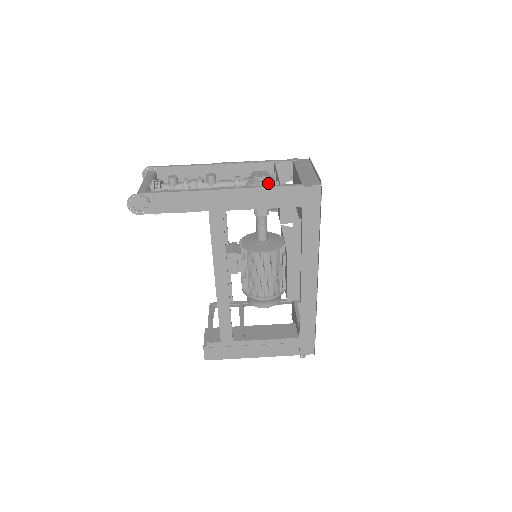
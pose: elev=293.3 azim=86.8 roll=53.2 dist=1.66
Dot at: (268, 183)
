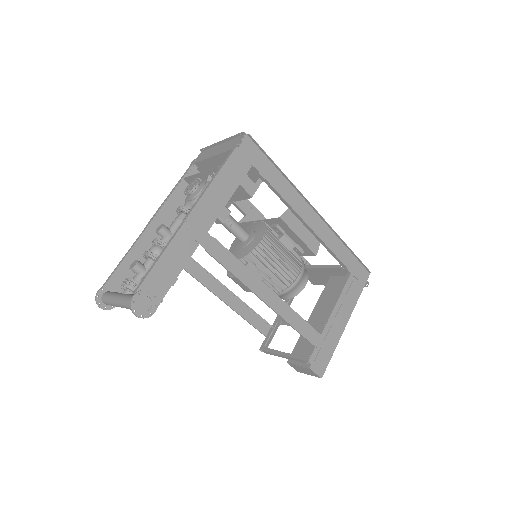
Dot at: (206, 184)
